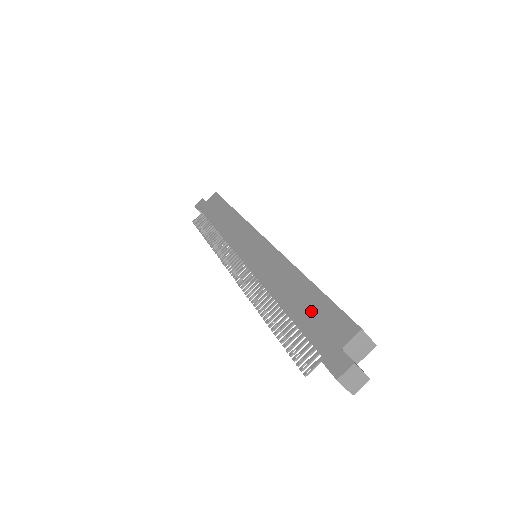
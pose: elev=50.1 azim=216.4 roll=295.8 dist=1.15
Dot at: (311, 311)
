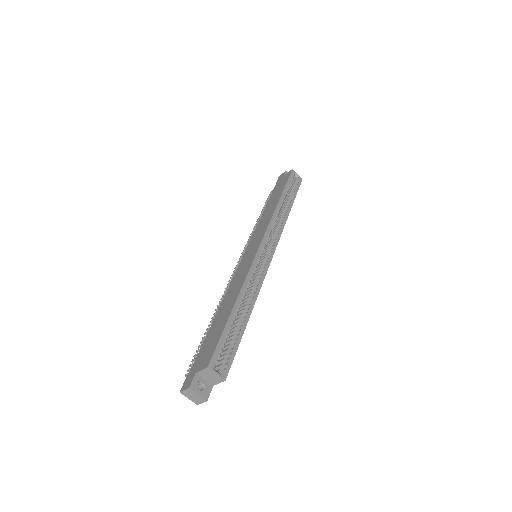
Dot at: (214, 332)
